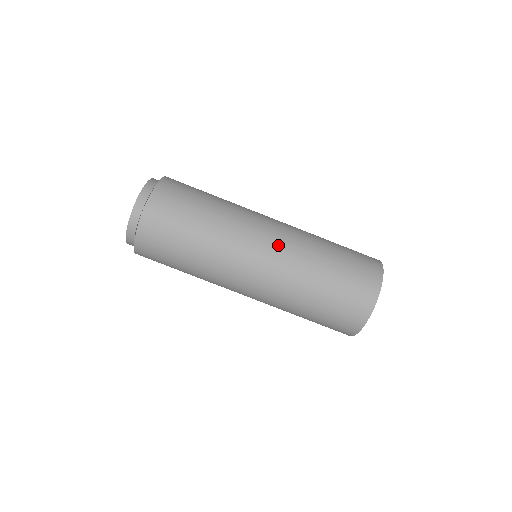
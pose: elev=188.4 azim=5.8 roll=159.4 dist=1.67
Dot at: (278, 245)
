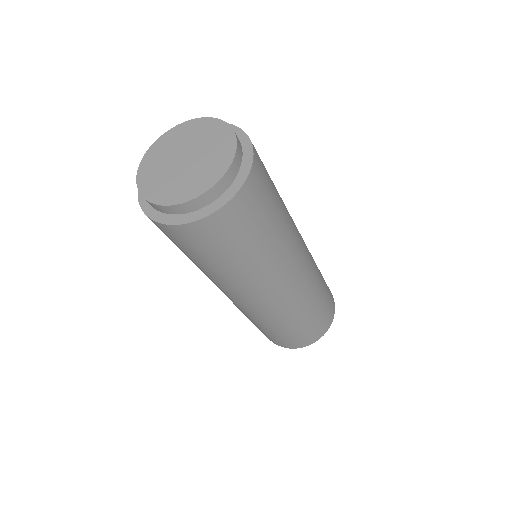
Dot at: (307, 266)
